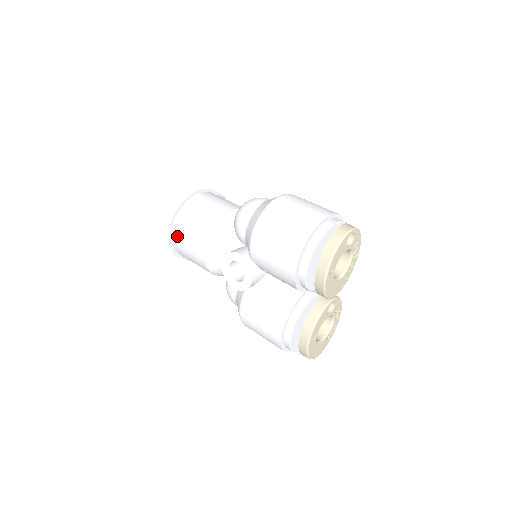
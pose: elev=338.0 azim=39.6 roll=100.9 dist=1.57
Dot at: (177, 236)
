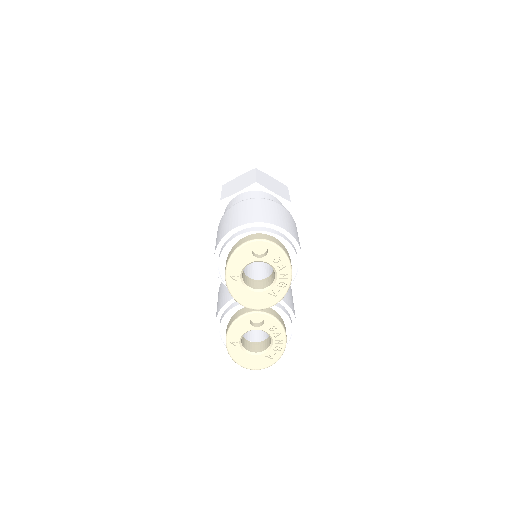
Dot at: occluded
